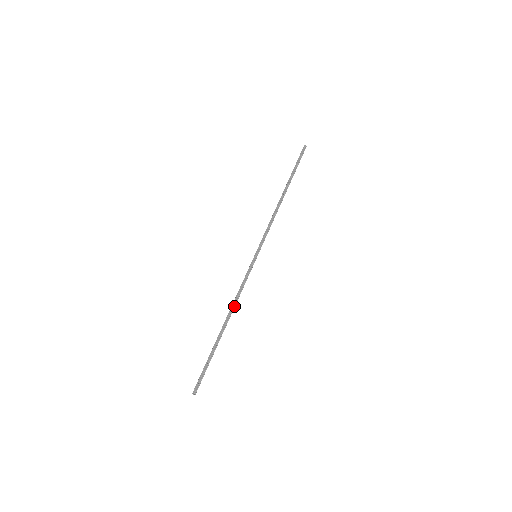
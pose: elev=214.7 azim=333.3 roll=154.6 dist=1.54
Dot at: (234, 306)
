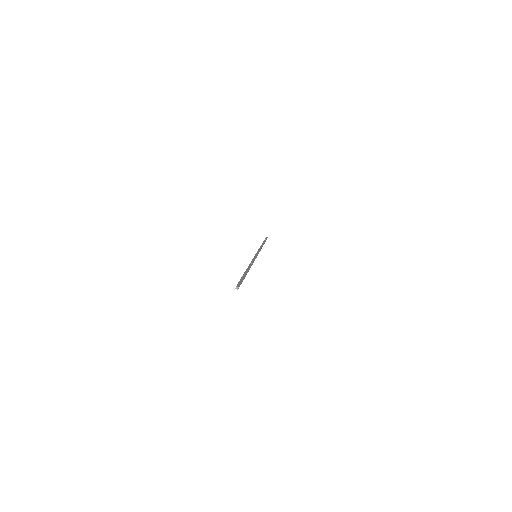
Dot at: occluded
